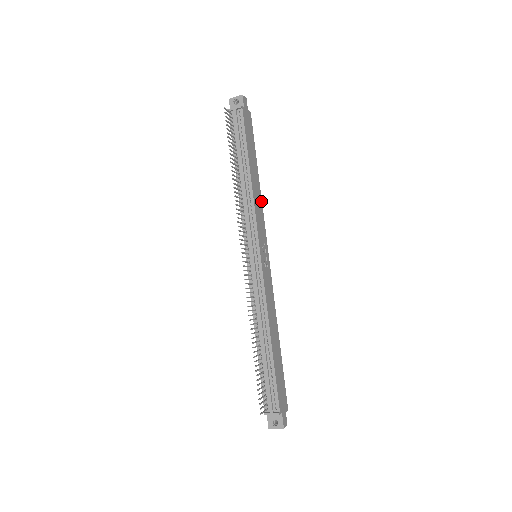
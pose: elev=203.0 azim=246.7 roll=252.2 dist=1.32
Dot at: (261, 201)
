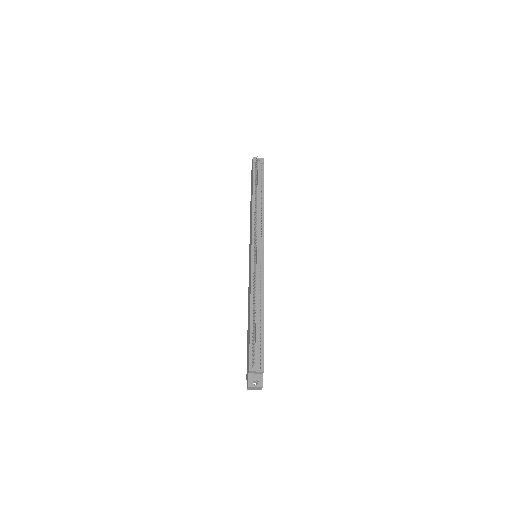
Dot at: occluded
